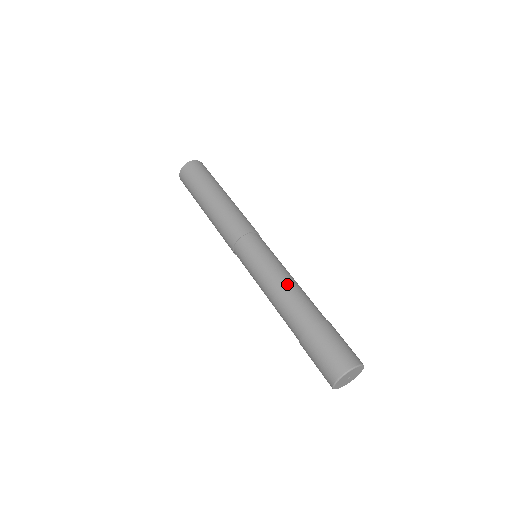
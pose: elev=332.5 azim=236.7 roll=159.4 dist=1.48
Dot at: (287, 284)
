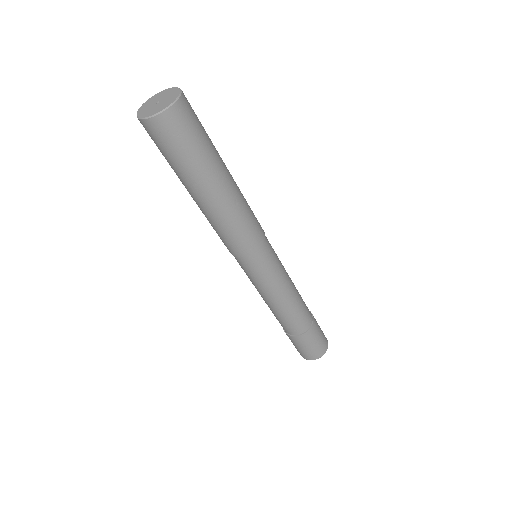
Dot at: (287, 304)
